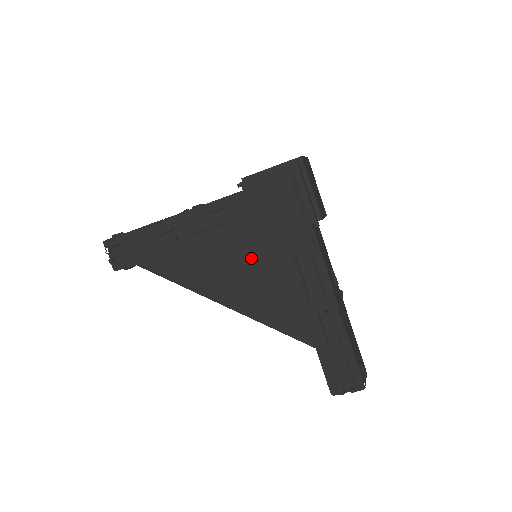
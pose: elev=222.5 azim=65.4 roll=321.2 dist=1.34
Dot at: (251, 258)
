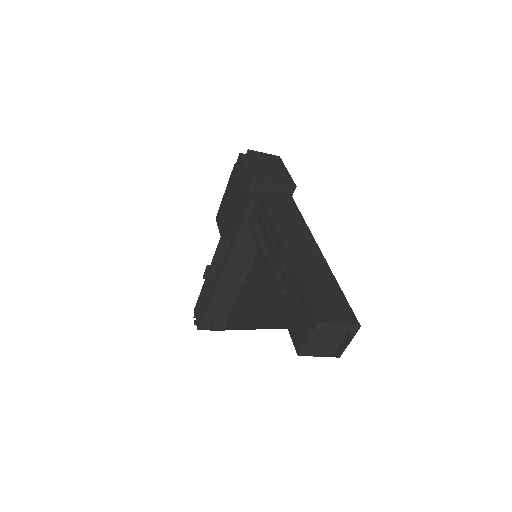
Dot at: occluded
